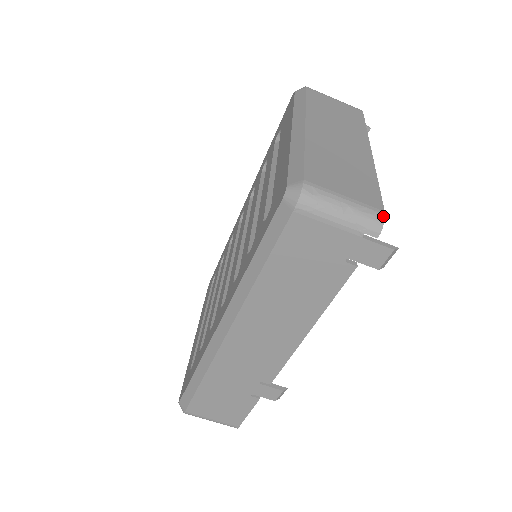
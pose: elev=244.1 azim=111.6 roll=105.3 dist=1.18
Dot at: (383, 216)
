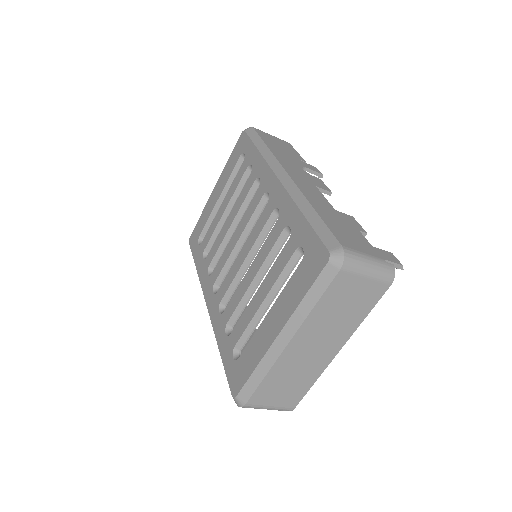
Dot at: occluded
